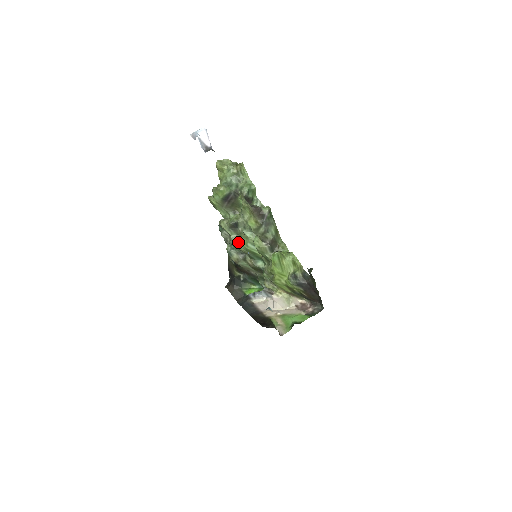
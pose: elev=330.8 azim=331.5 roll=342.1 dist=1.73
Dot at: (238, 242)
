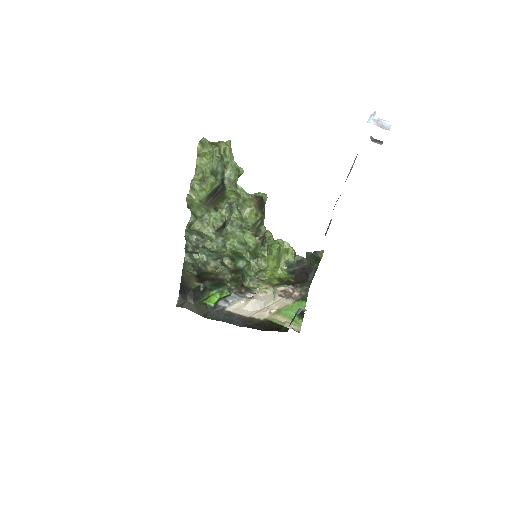
Dot at: (224, 245)
